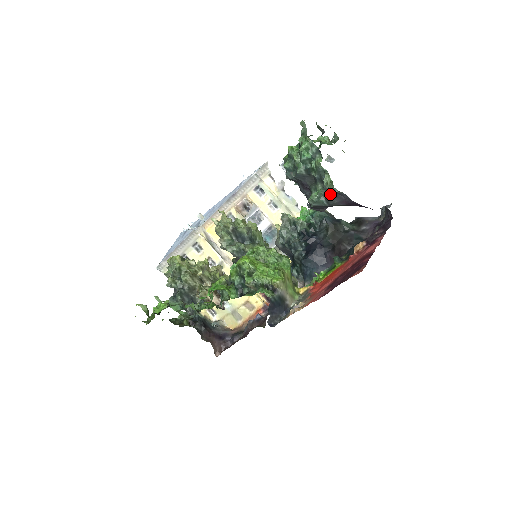
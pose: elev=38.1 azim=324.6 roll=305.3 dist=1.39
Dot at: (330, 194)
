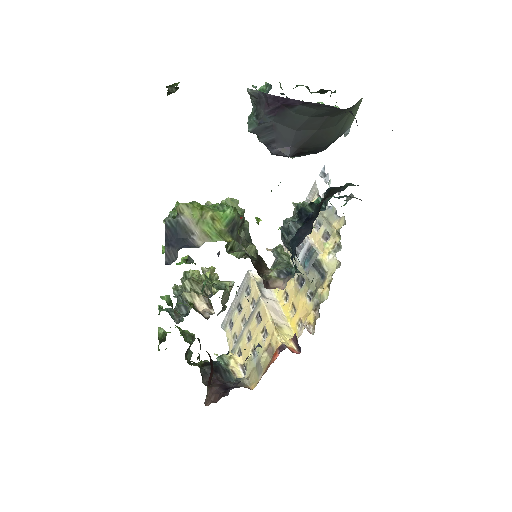
Dot at: (256, 105)
